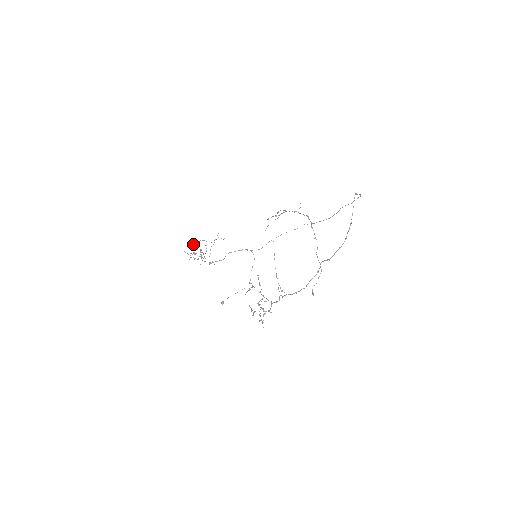
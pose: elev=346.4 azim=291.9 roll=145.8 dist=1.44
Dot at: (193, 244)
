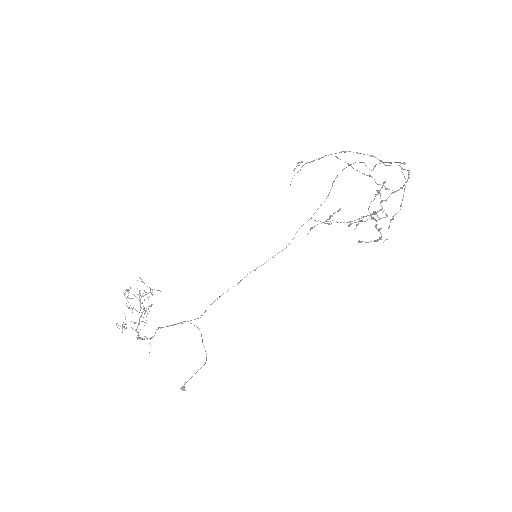
Dot at: (130, 287)
